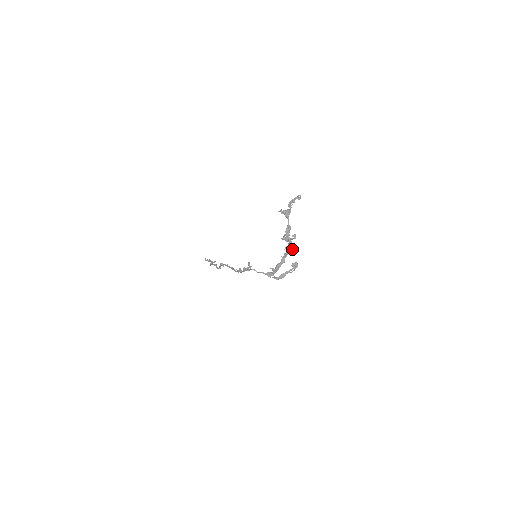
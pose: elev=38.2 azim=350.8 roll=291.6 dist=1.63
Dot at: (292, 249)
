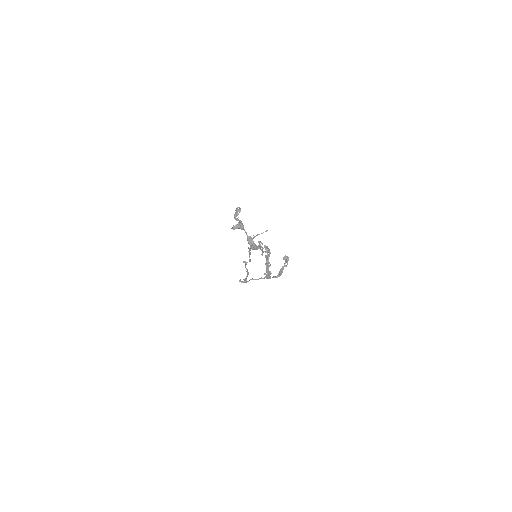
Dot at: (269, 251)
